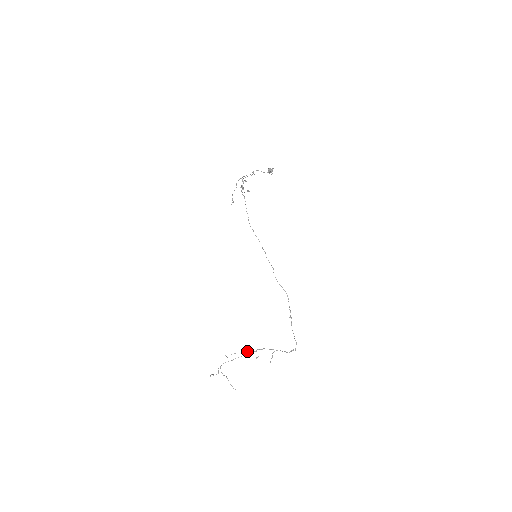
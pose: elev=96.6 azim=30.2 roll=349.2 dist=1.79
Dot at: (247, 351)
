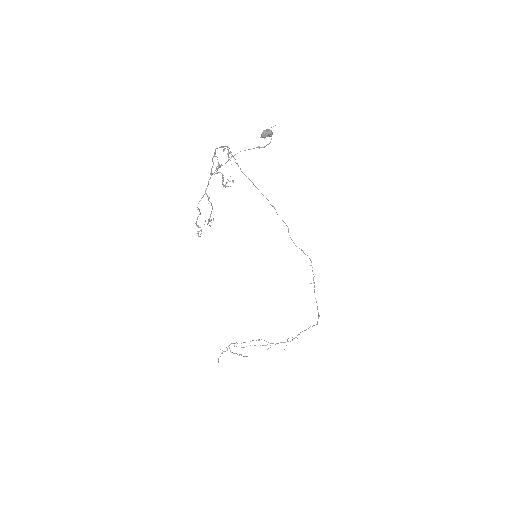
Dot at: occluded
